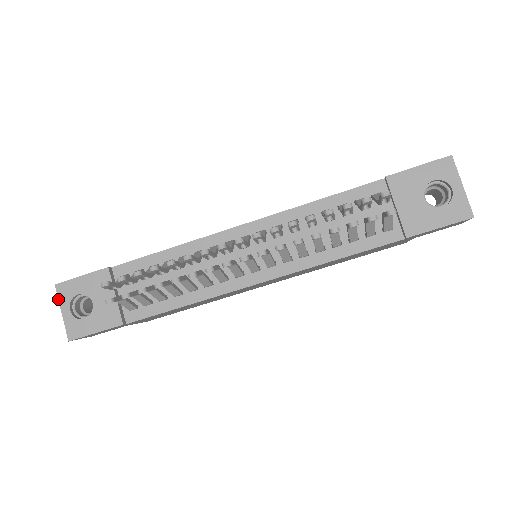
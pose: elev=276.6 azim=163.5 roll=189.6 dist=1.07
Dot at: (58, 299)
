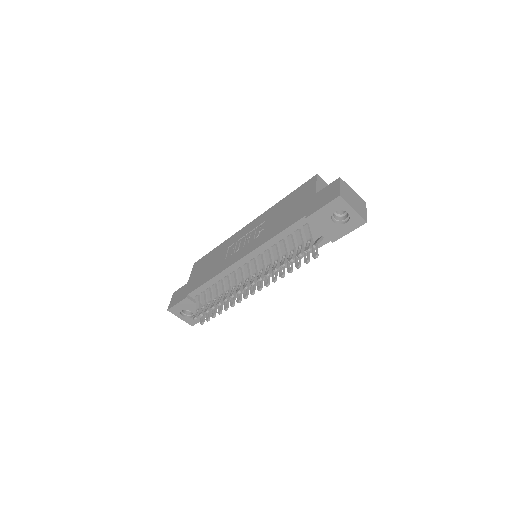
Dot at: occluded
